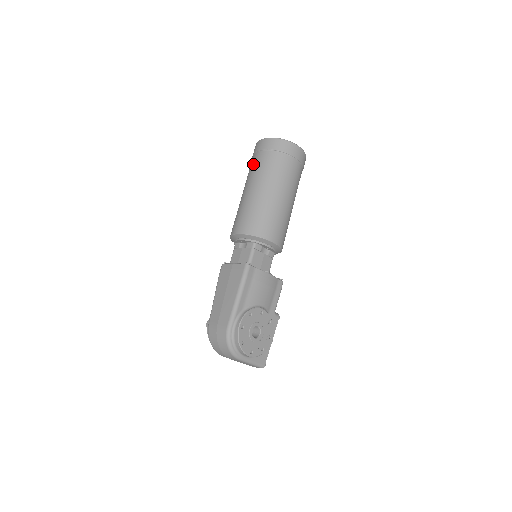
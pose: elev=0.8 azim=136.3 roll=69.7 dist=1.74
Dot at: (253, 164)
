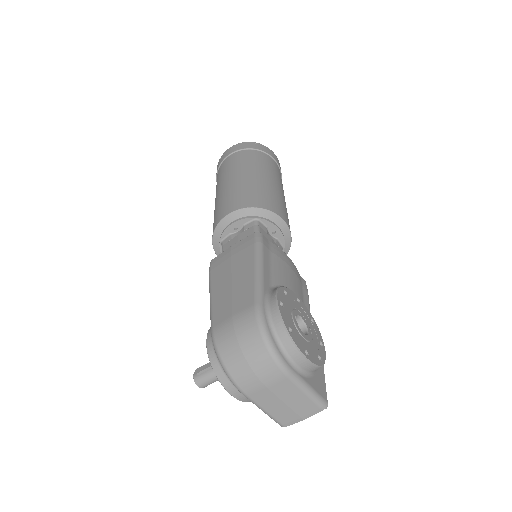
Dot at: (223, 168)
